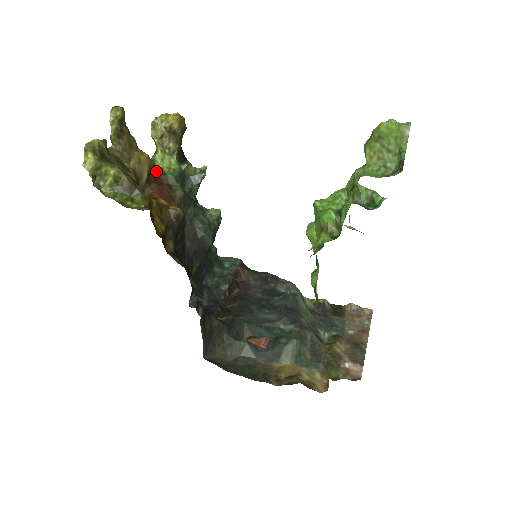
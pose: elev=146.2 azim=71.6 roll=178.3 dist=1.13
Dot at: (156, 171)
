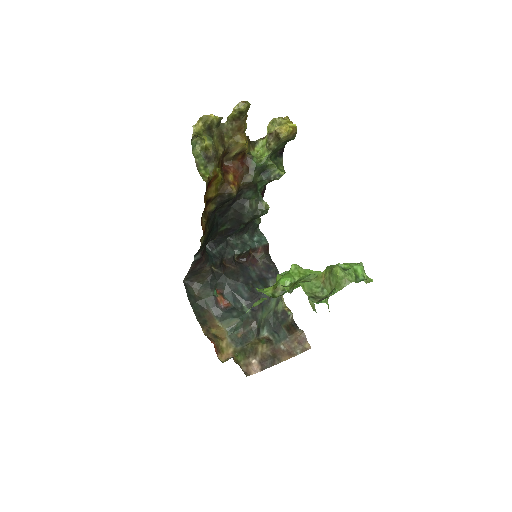
Dot at: (251, 151)
